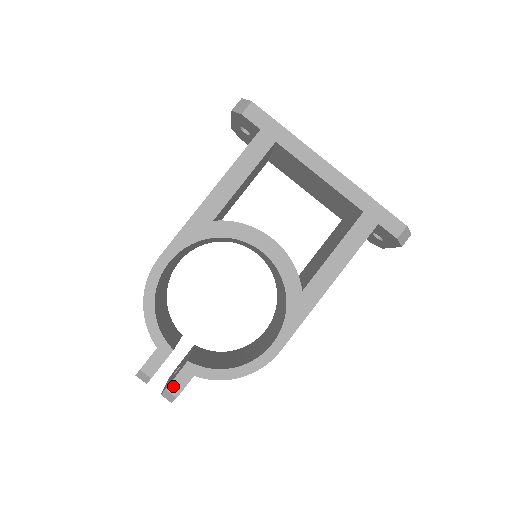
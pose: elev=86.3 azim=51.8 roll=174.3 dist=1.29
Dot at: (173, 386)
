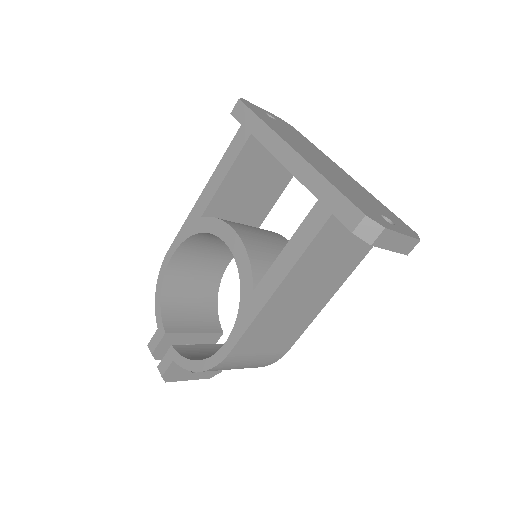
Dot at: (161, 365)
